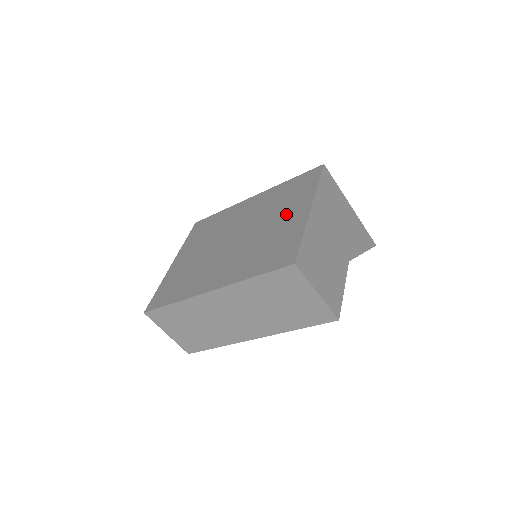
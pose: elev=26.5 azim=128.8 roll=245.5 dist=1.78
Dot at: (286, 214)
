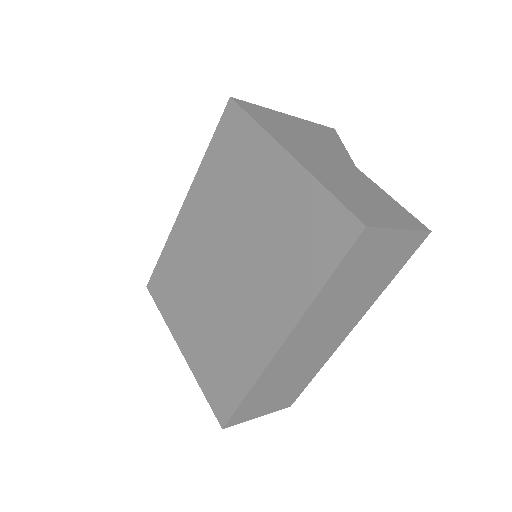
Dot at: (262, 186)
